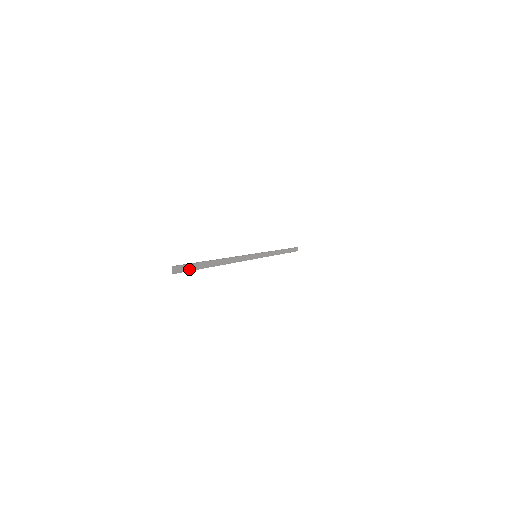
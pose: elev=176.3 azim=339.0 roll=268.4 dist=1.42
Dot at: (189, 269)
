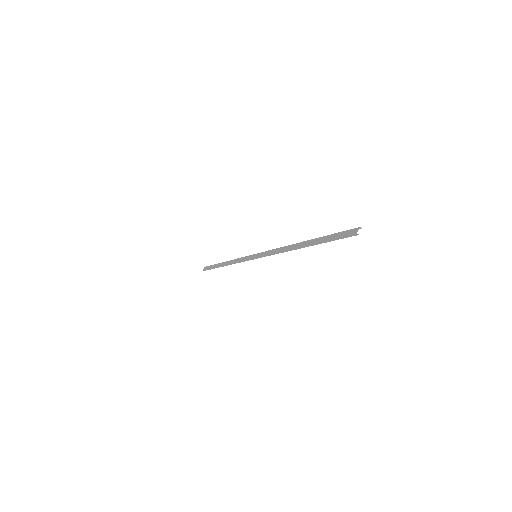
Dot at: (336, 237)
